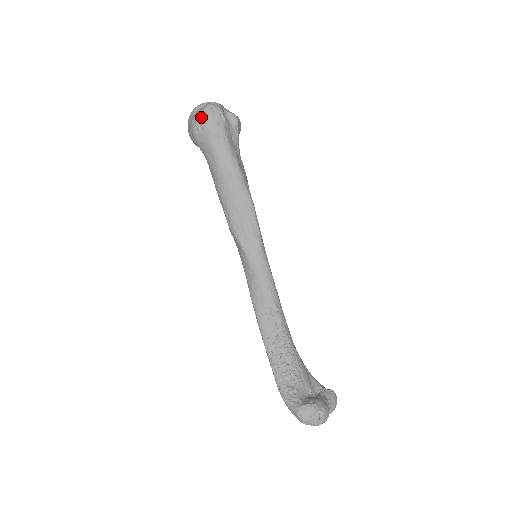
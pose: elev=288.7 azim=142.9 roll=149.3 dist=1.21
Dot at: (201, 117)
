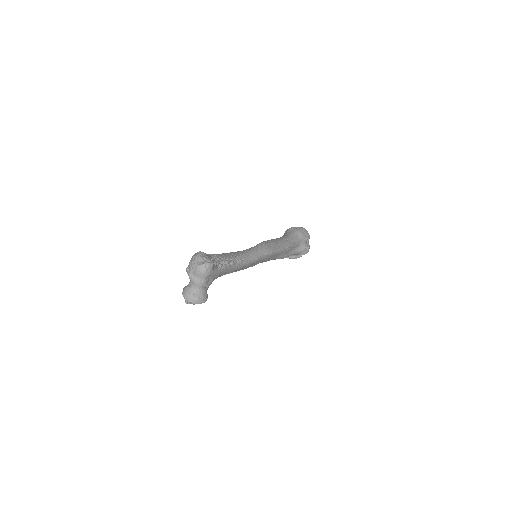
Dot at: (301, 227)
